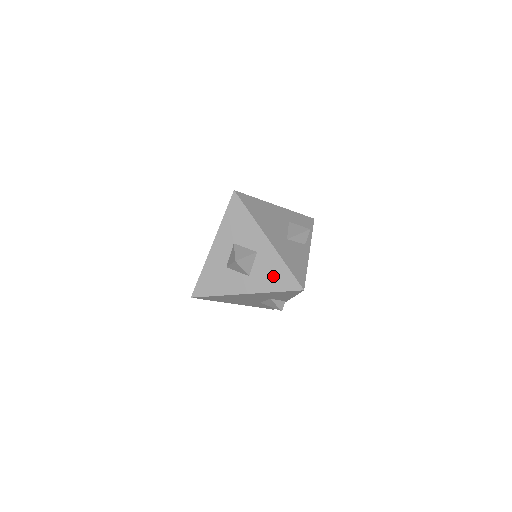
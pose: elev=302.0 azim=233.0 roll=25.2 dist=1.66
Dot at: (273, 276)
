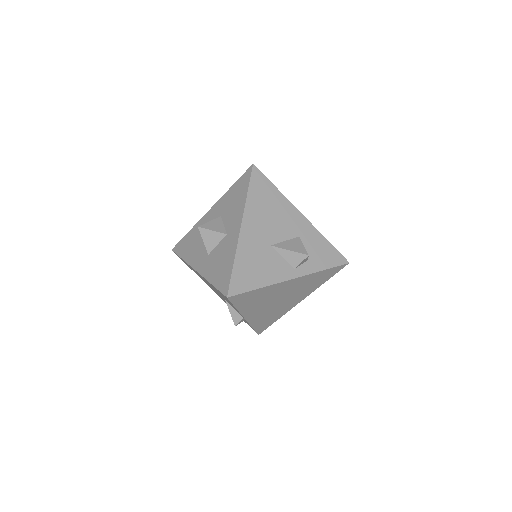
Dot at: (220, 266)
